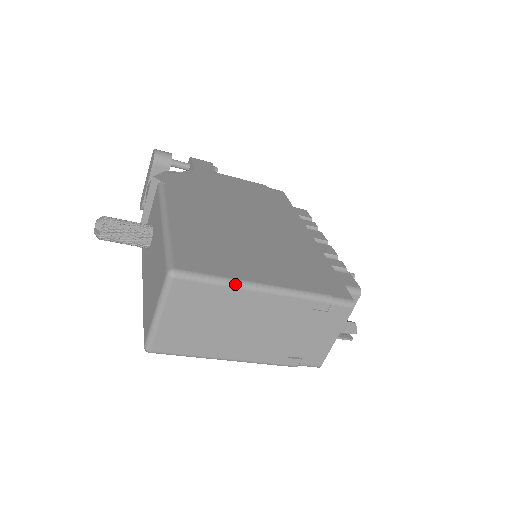
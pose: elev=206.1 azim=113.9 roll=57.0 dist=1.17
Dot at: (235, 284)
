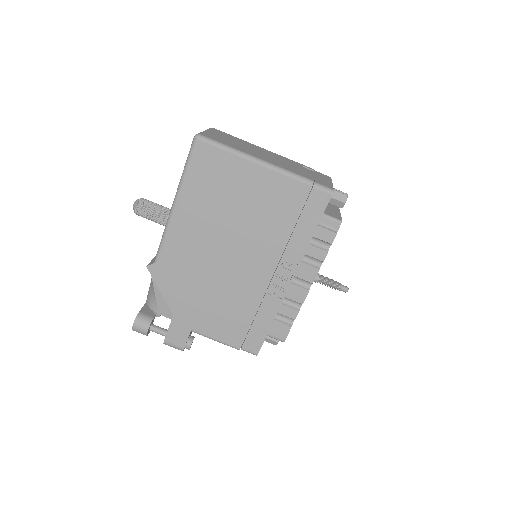
Dot at: occluded
